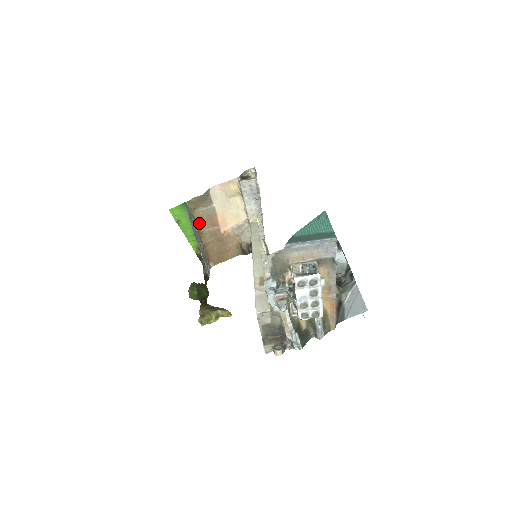
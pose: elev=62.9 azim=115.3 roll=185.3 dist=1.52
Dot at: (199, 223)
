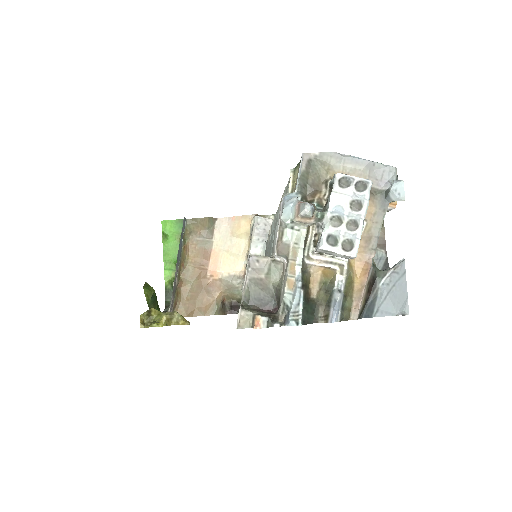
Dot at: (187, 253)
